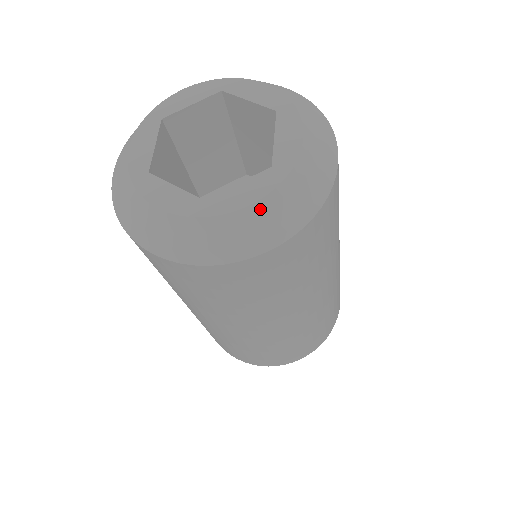
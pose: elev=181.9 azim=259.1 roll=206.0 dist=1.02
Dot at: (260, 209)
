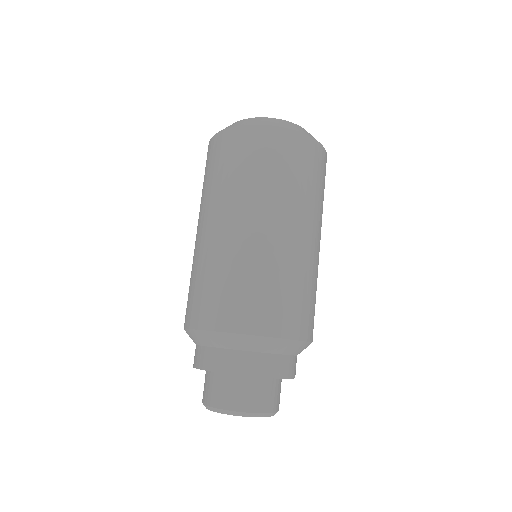
Dot at: occluded
